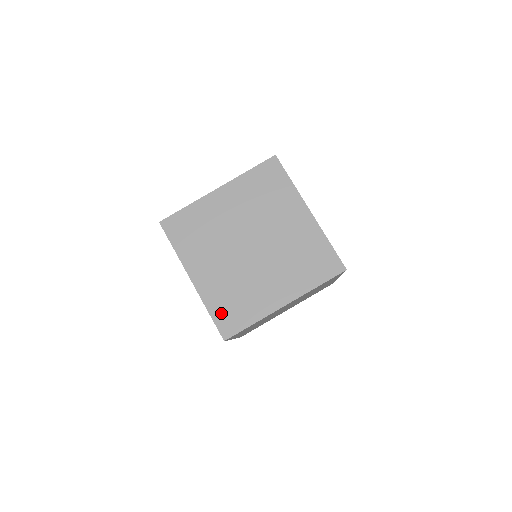
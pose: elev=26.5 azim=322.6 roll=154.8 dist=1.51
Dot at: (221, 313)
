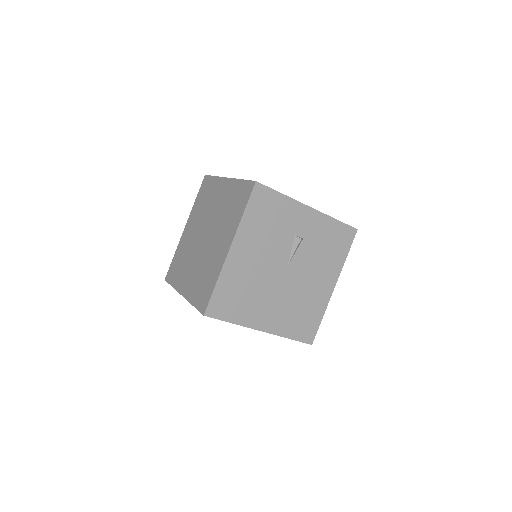
Dot at: (174, 263)
